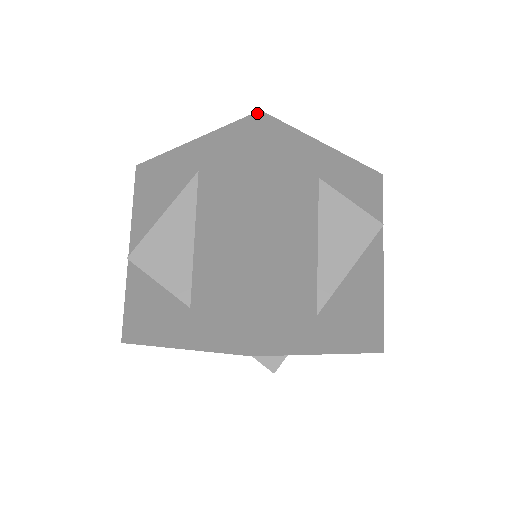
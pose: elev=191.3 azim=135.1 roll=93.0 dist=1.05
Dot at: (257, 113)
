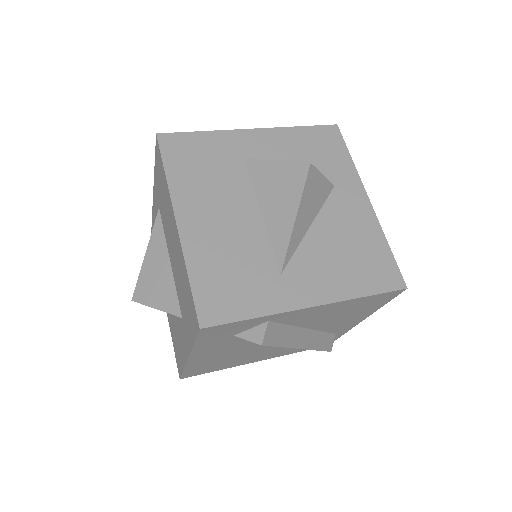
Dot at: (156, 137)
